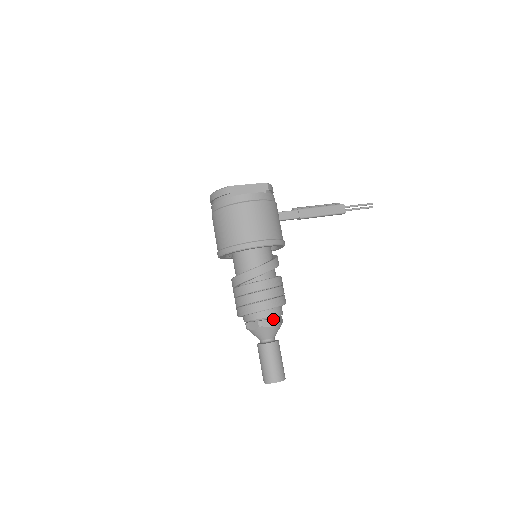
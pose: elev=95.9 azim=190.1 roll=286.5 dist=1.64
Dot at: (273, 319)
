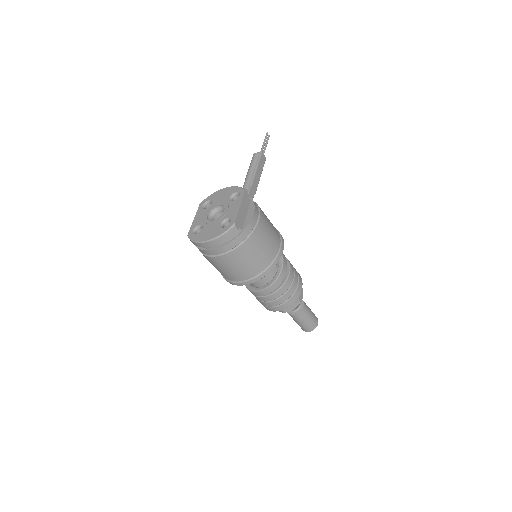
Dot at: (301, 290)
